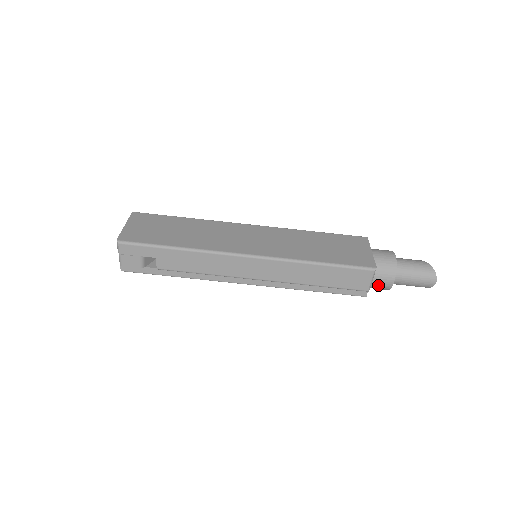
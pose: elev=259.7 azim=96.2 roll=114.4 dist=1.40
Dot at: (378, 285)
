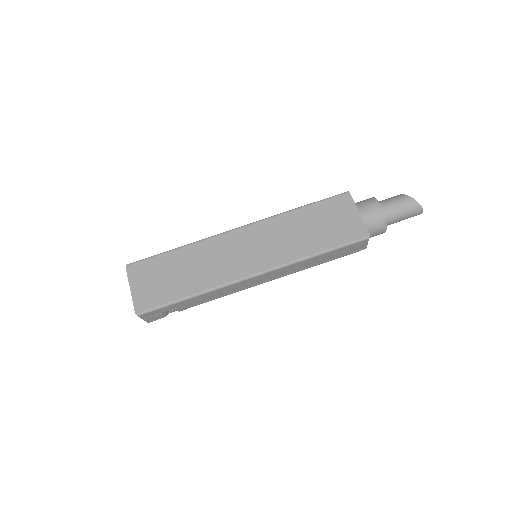
Dot at: occluded
